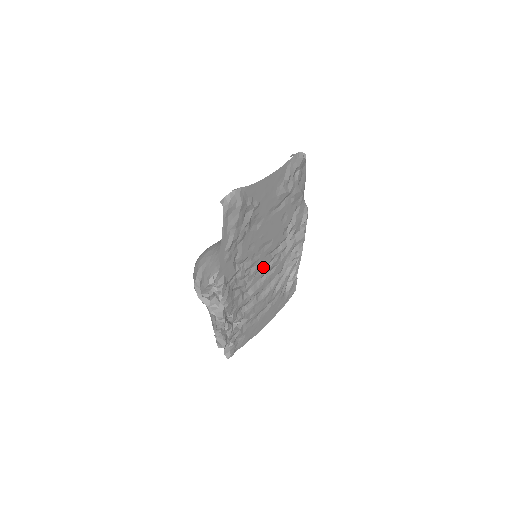
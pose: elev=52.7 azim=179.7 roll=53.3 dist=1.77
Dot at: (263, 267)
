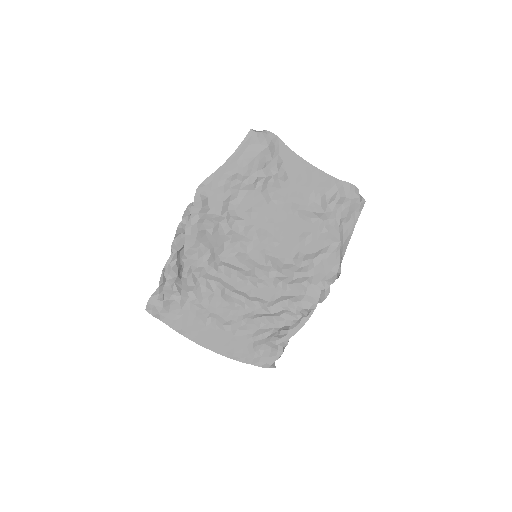
Dot at: (252, 263)
